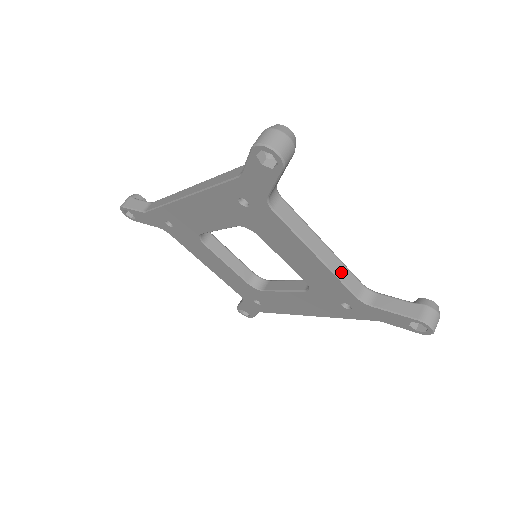
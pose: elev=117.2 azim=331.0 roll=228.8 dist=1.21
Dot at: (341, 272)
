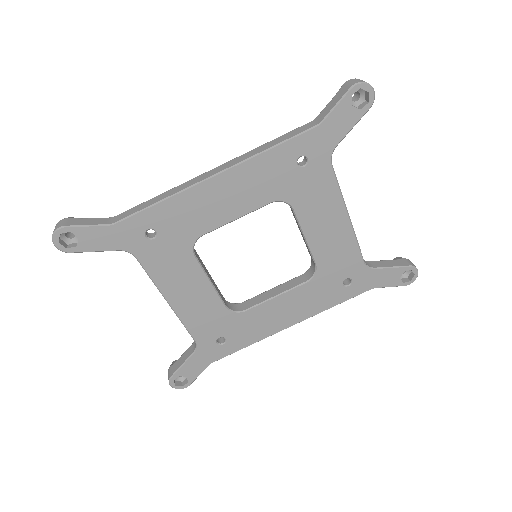
Dot at: (355, 238)
